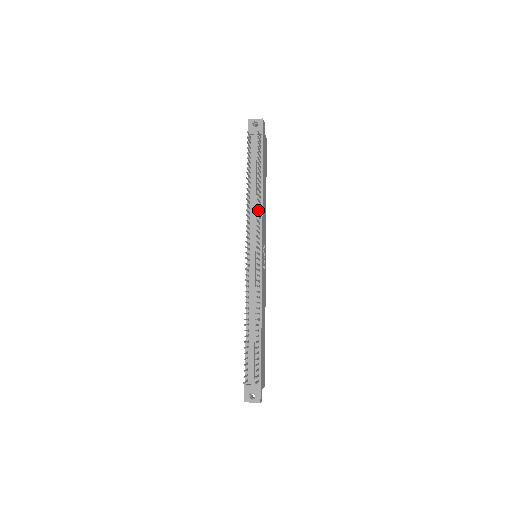
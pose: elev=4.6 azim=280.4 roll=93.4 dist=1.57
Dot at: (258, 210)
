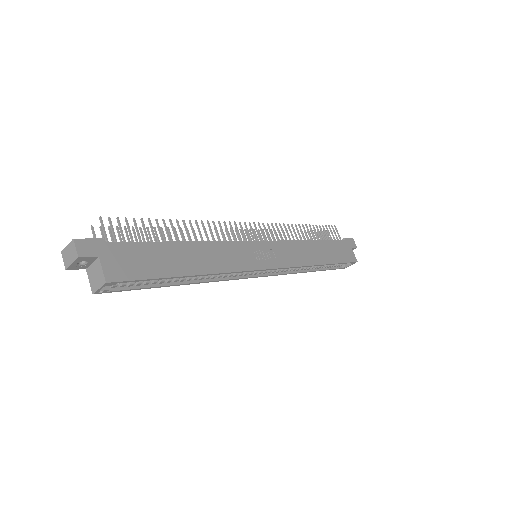
Dot at: (286, 229)
